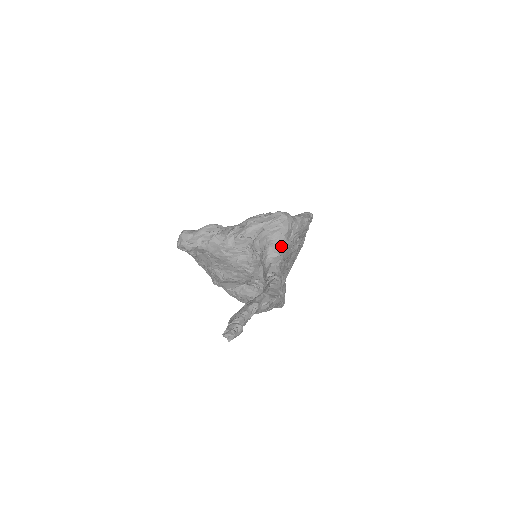
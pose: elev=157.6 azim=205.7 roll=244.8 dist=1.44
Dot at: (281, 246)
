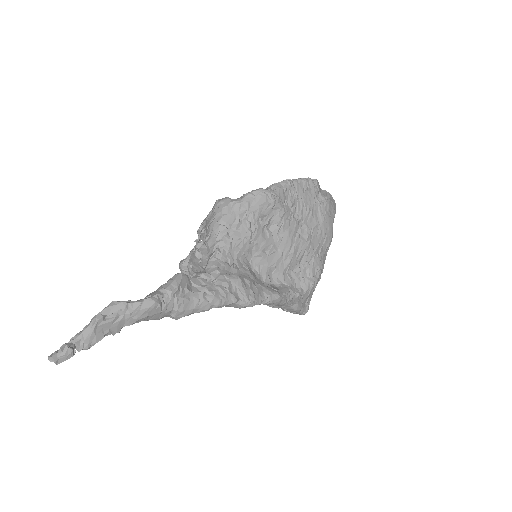
Dot at: (218, 237)
